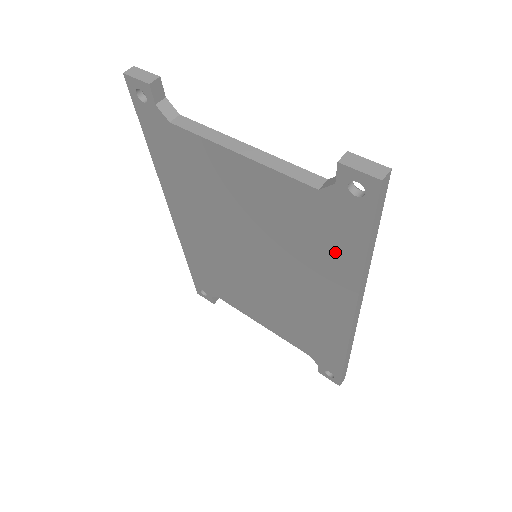
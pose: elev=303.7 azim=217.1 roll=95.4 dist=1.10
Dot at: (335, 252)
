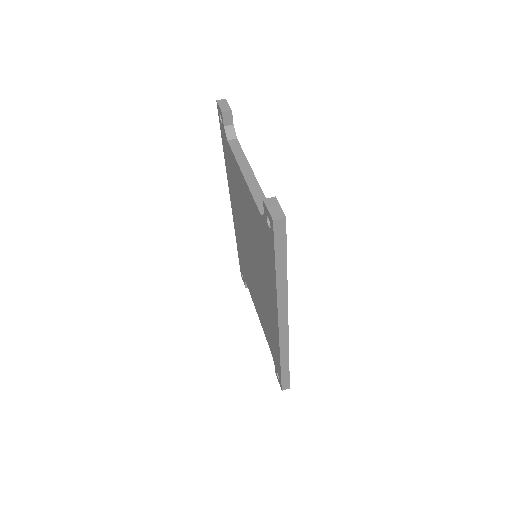
Dot at: (269, 266)
